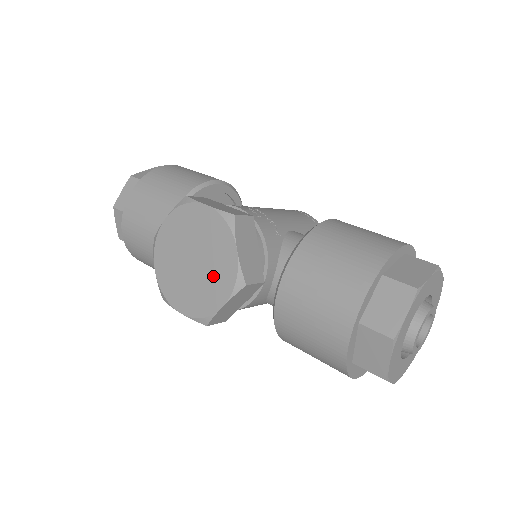
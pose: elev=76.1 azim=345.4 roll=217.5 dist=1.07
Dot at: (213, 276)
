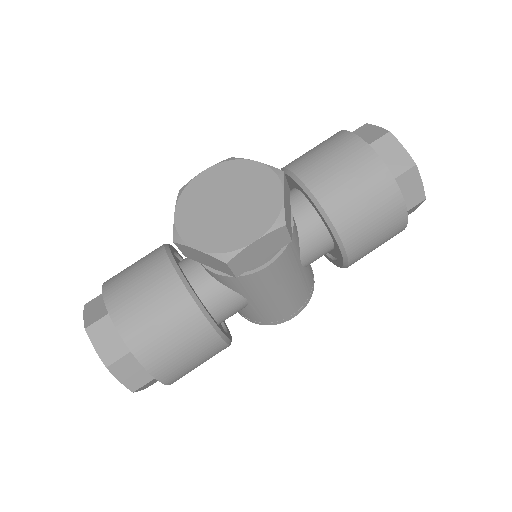
Dot at: (255, 190)
